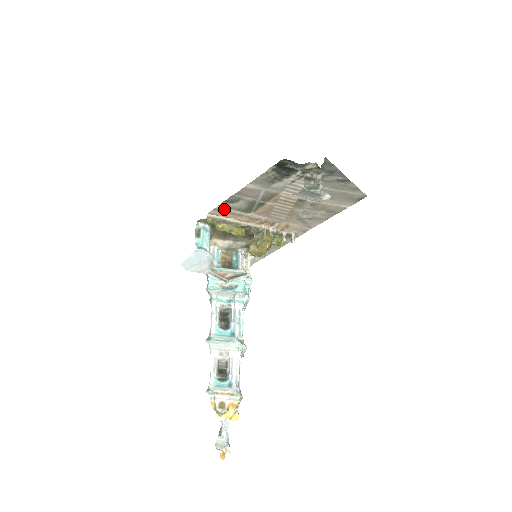
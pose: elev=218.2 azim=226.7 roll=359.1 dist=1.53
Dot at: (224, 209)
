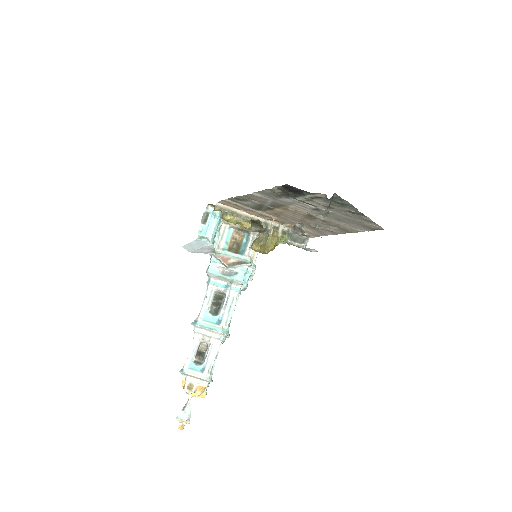
Dot at: (233, 202)
